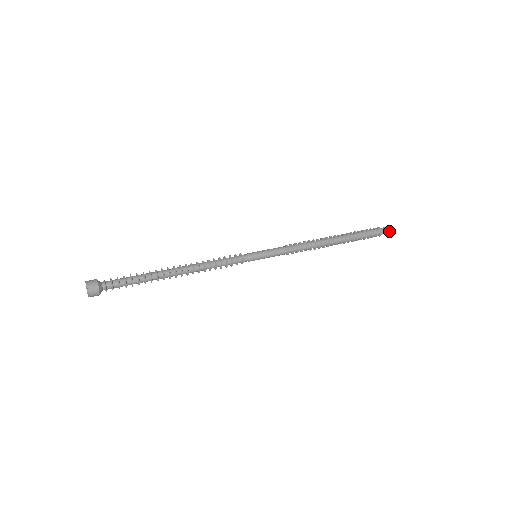
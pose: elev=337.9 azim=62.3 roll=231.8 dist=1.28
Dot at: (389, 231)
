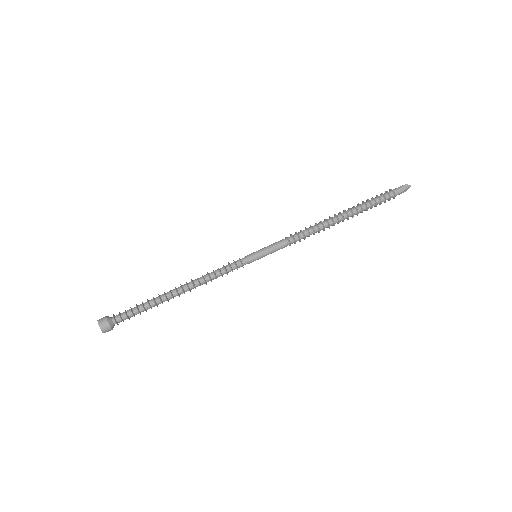
Dot at: (404, 191)
